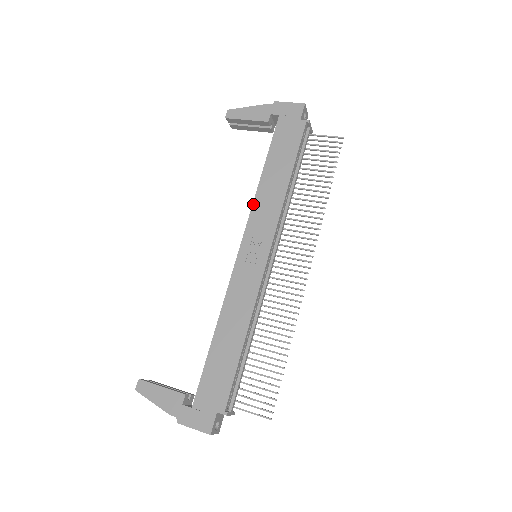
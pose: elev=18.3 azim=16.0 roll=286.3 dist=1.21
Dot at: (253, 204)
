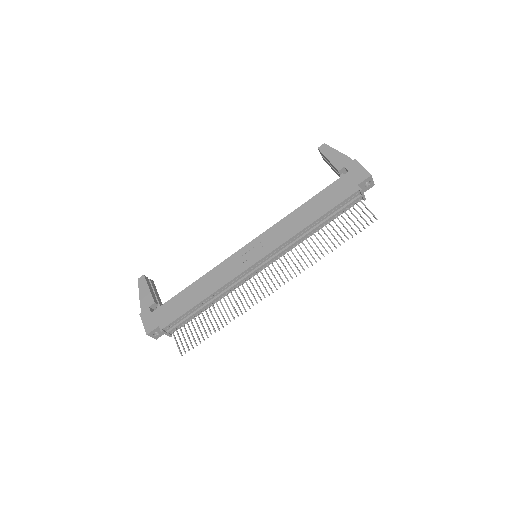
Dot at: (279, 221)
